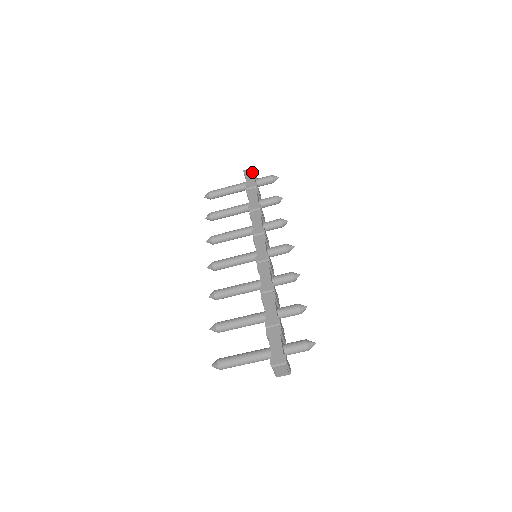
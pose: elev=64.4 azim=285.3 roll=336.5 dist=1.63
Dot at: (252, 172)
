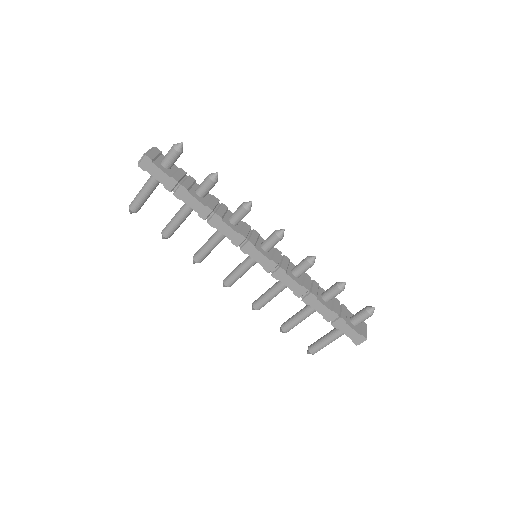
Dot at: (151, 164)
